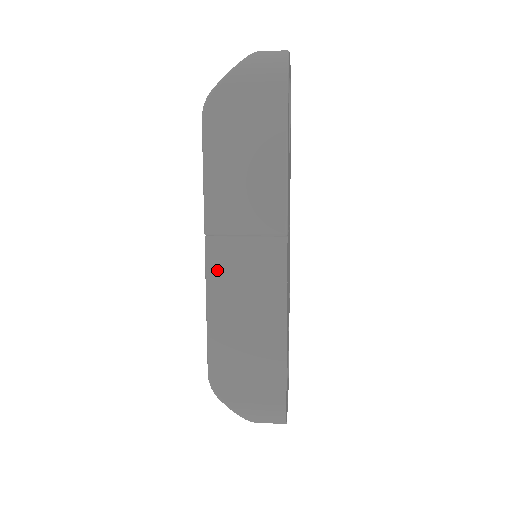
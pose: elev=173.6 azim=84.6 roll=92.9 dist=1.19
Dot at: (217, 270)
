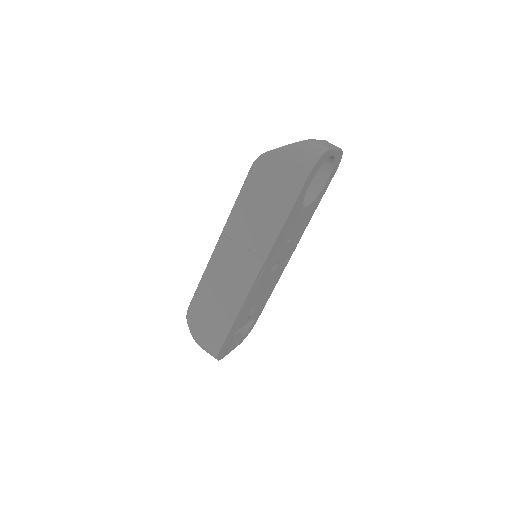
Dot at: (219, 256)
